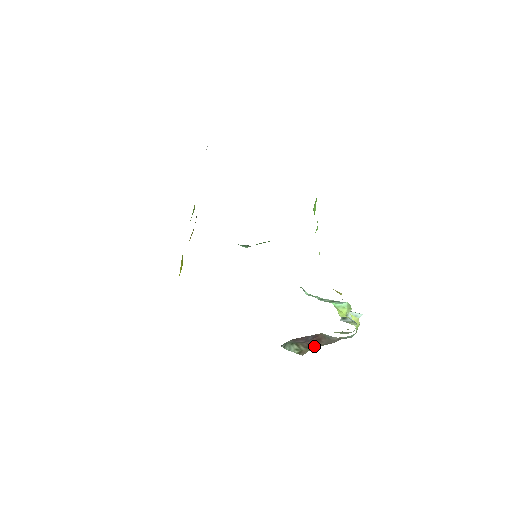
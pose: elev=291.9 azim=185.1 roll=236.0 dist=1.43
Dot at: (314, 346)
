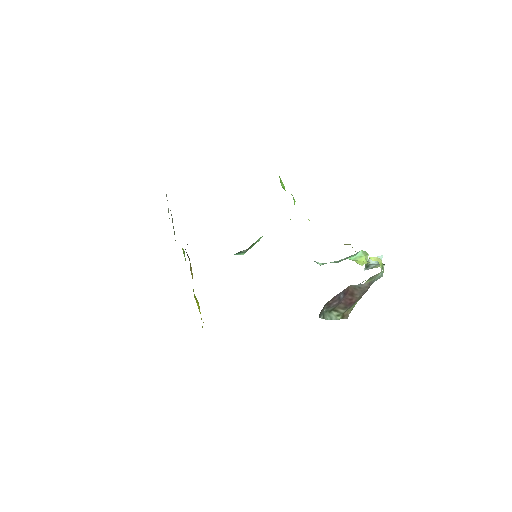
Dot at: (351, 303)
